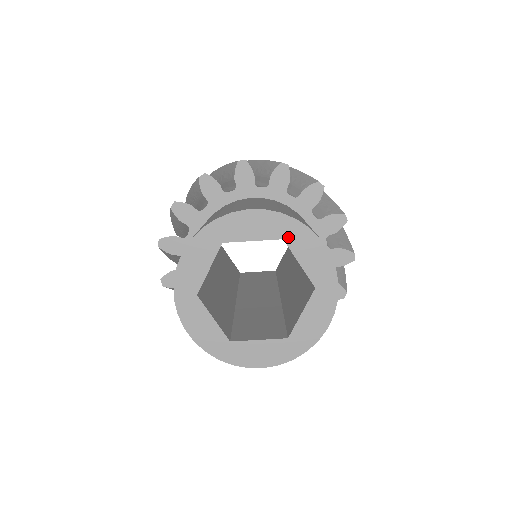
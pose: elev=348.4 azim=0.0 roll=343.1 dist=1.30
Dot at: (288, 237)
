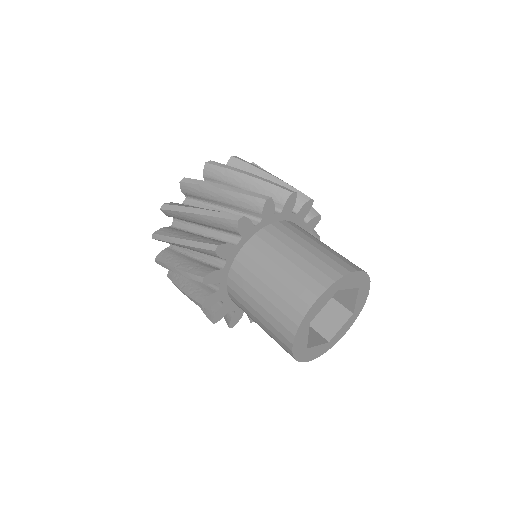
Dot at: (361, 286)
